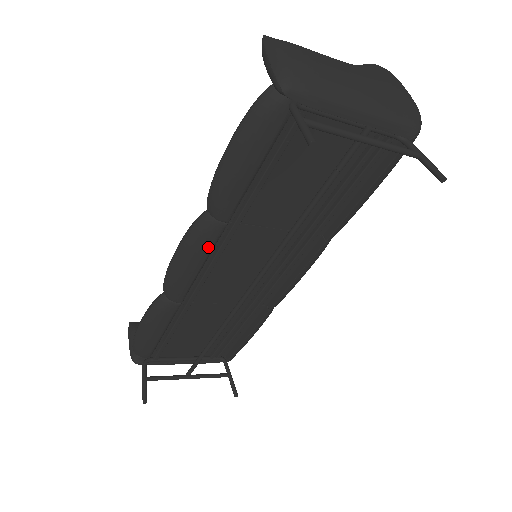
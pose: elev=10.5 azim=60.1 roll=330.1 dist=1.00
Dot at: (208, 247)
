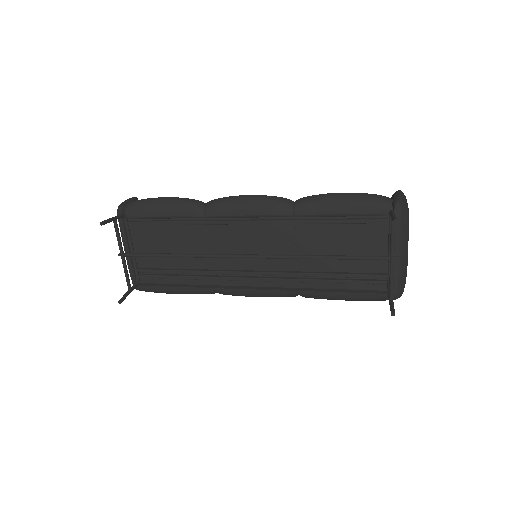
Dot at: (269, 212)
